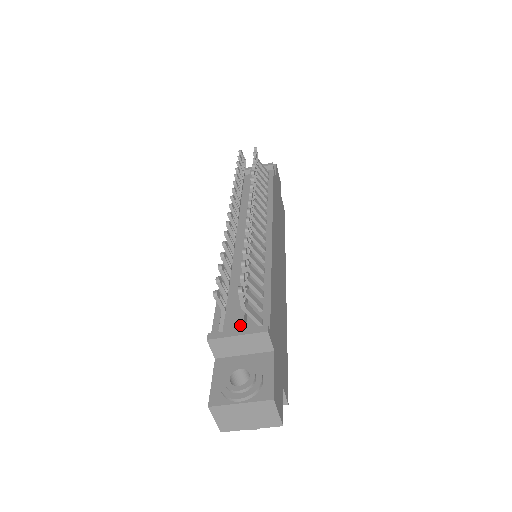
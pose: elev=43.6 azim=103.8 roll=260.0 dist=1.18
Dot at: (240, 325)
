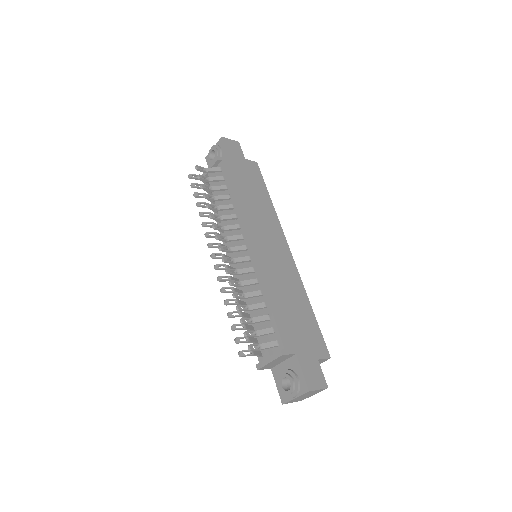
Dot at: (267, 354)
